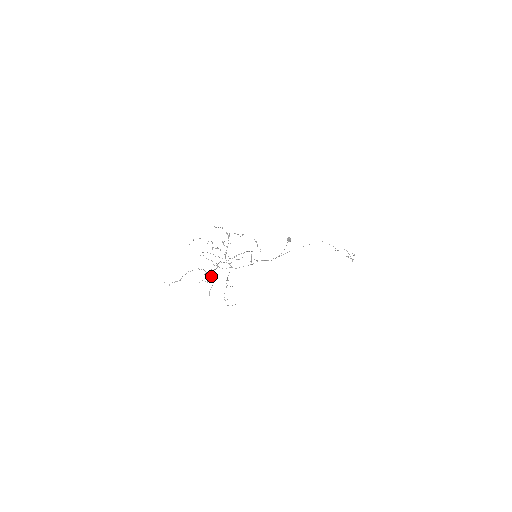
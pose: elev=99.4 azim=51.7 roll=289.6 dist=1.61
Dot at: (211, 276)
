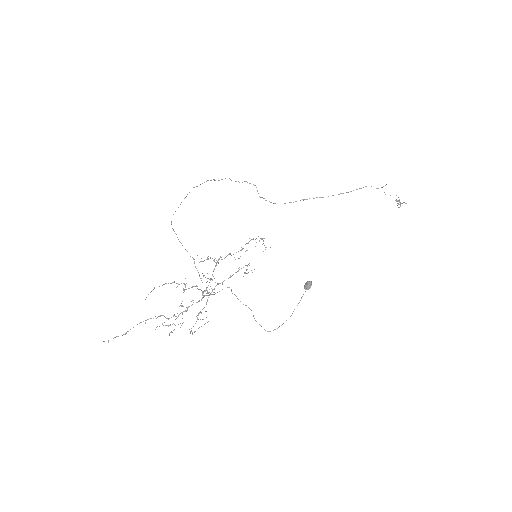
Dot at: occluded
